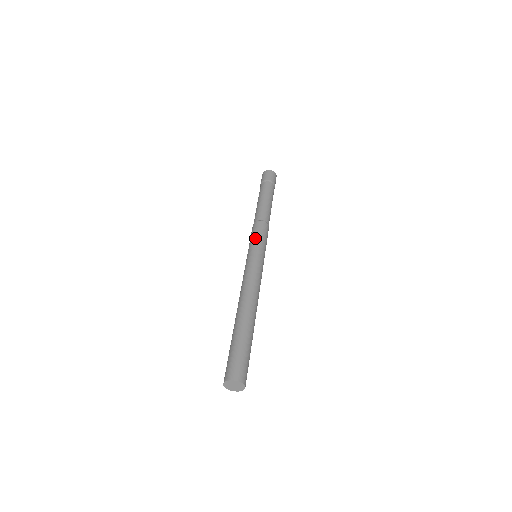
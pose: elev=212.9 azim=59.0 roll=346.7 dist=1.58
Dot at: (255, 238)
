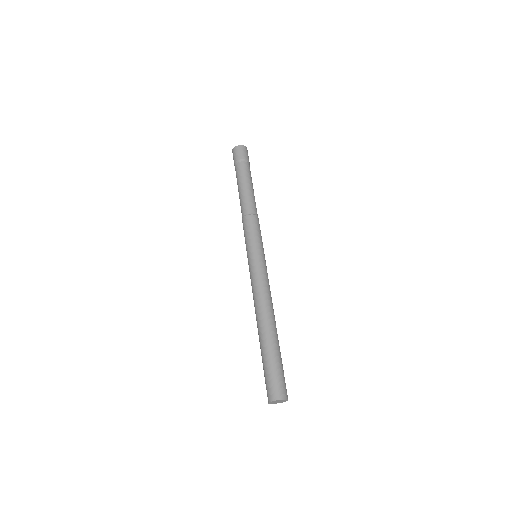
Dot at: (246, 240)
